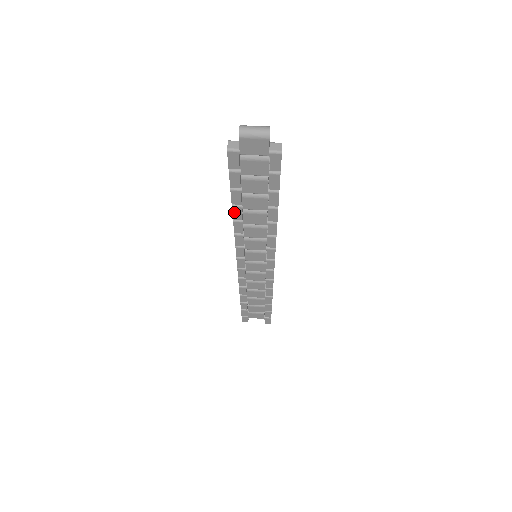
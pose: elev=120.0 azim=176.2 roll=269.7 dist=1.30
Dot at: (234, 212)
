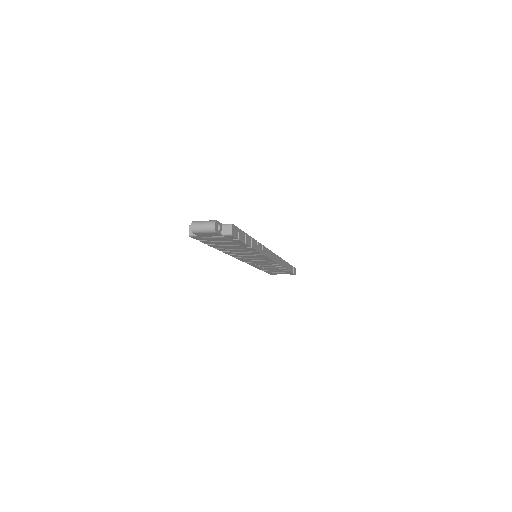
Dot at: (219, 250)
